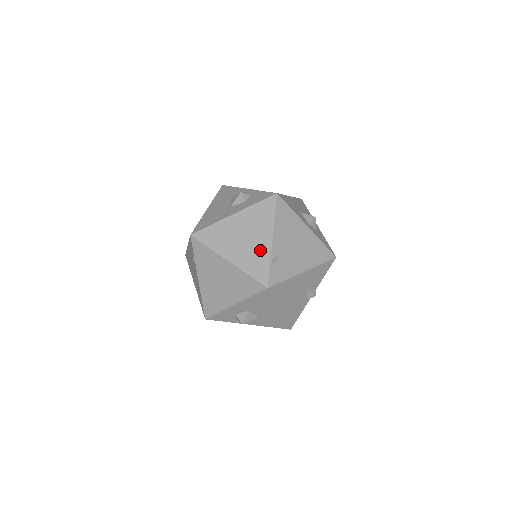
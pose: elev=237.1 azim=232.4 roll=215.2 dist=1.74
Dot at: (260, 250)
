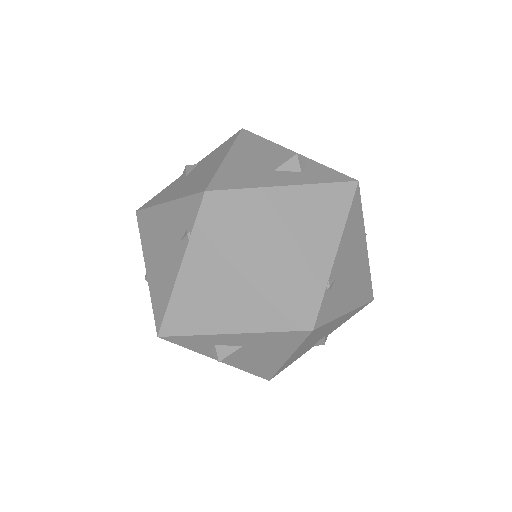
Dot at: (315, 262)
